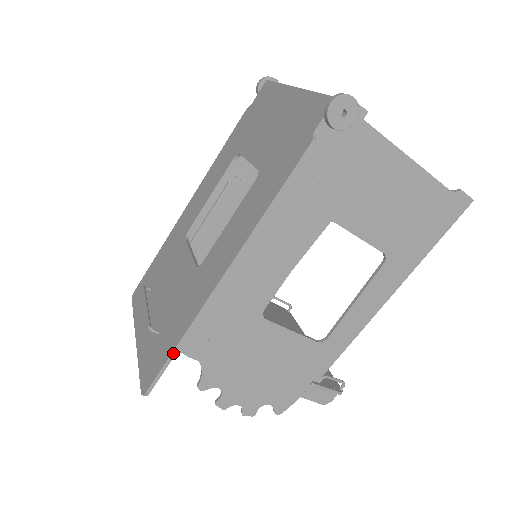
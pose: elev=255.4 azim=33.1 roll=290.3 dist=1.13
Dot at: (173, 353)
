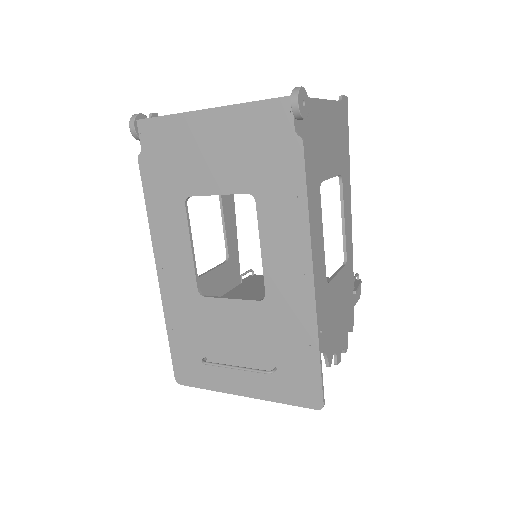
Dot at: (320, 362)
